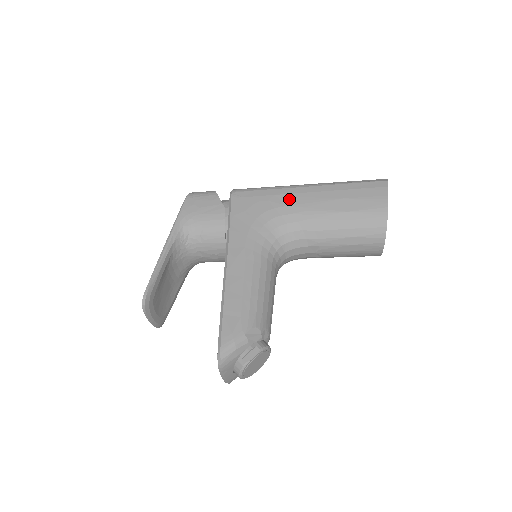
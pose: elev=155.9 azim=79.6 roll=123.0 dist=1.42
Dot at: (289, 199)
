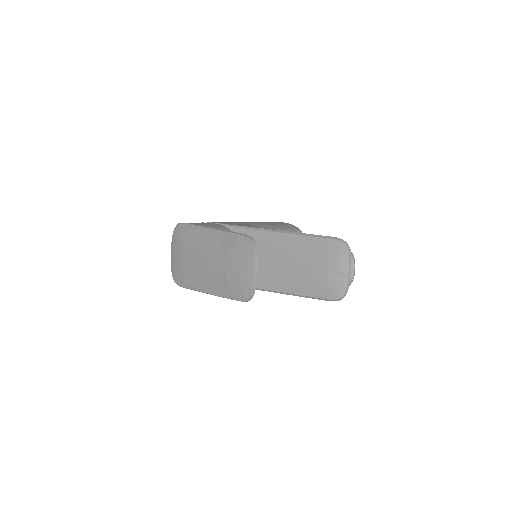
Dot at: (246, 223)
